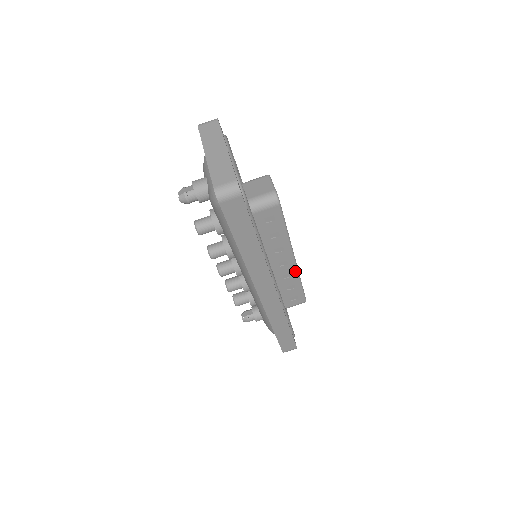
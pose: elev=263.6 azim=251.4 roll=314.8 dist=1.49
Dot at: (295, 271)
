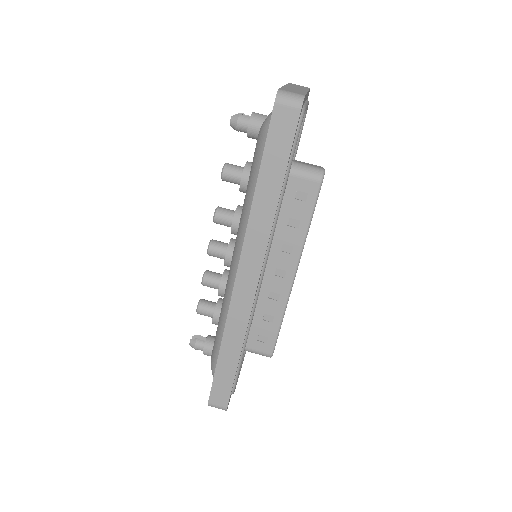
Dot at: (286, 295)
